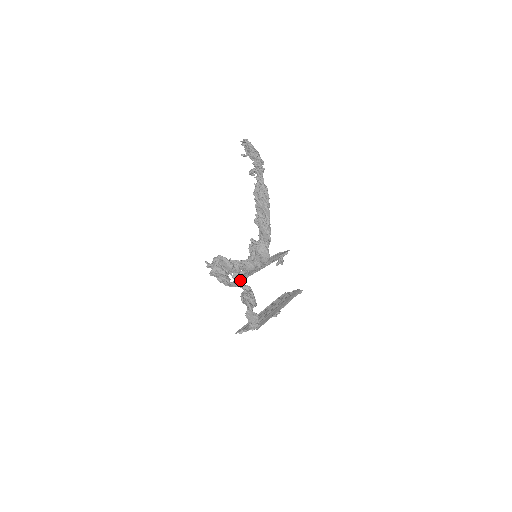
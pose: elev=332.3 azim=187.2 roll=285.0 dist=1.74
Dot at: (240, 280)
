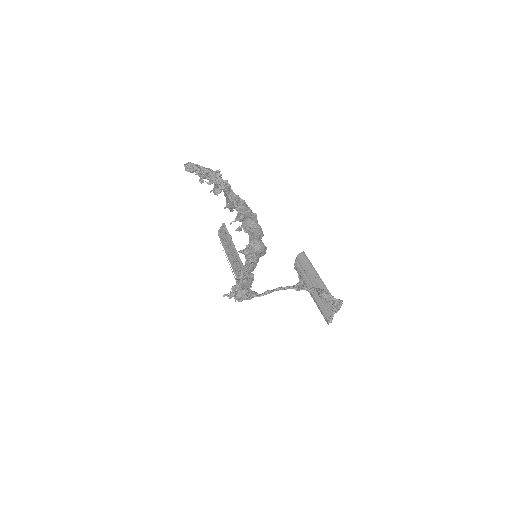
Dot at: occluded
